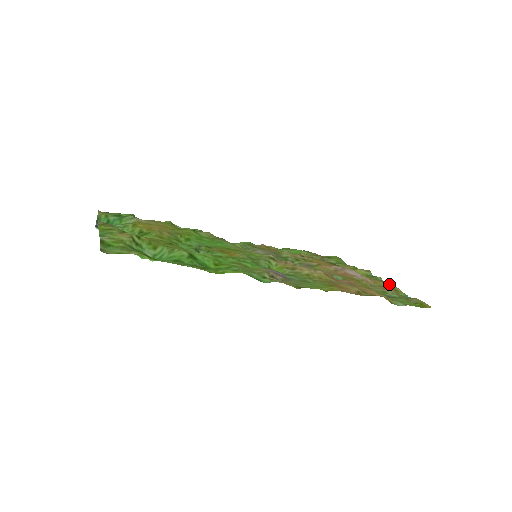
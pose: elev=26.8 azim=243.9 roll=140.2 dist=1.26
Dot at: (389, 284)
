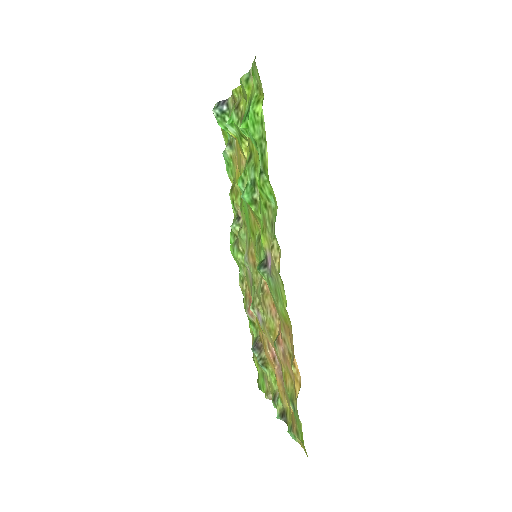
Dot at: (288, 415)
